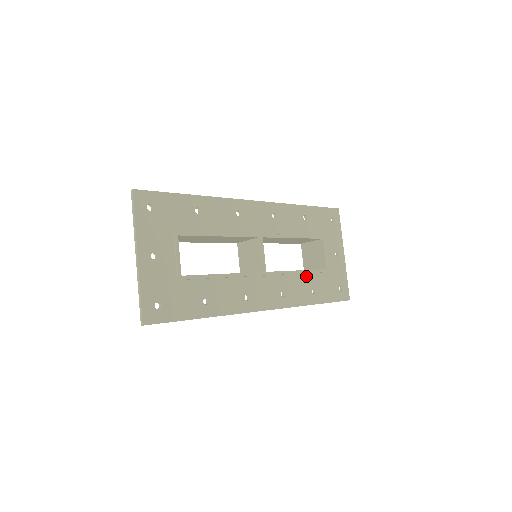
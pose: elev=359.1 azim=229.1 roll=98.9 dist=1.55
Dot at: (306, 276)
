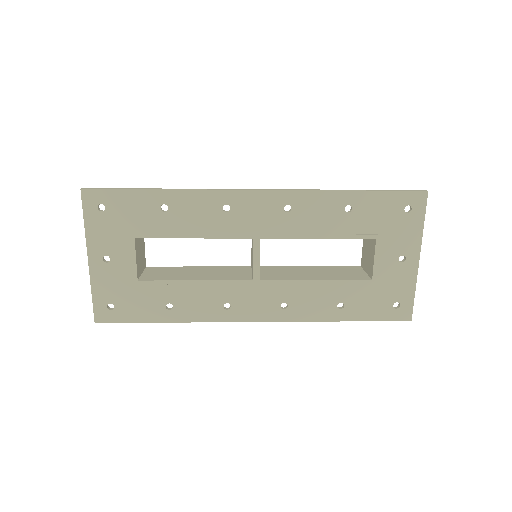
Dot at: (331, 286)
